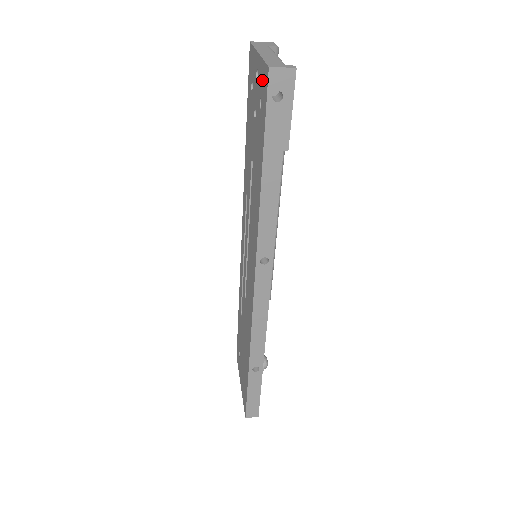
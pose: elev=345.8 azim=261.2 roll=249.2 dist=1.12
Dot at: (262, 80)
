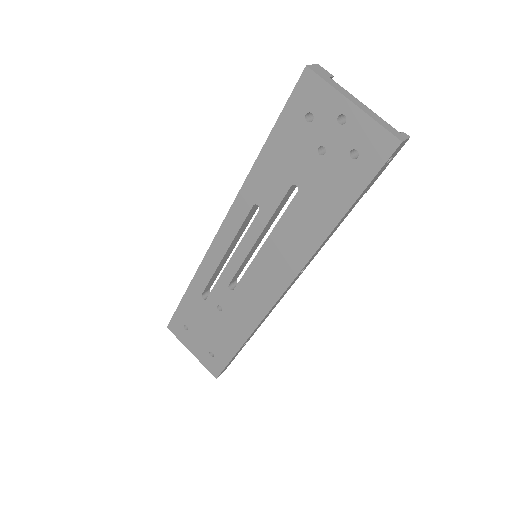
Dot at: (369, 138)
